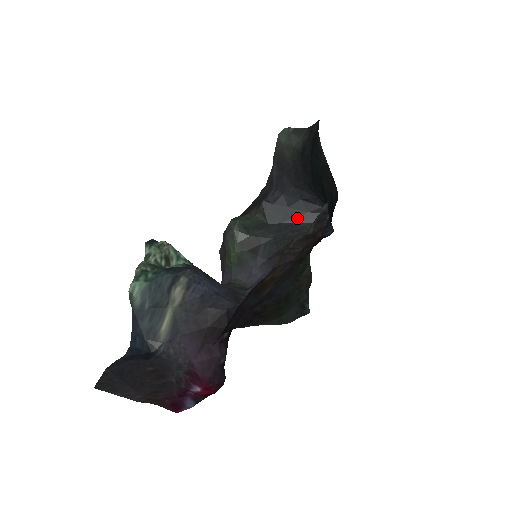
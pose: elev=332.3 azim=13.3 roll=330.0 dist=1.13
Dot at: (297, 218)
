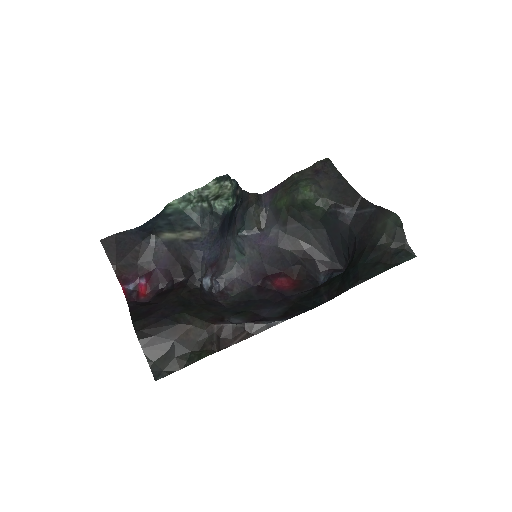
Dot at: (334, 242)
